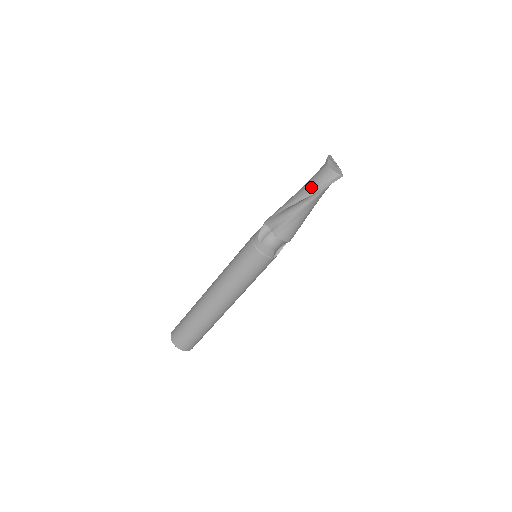
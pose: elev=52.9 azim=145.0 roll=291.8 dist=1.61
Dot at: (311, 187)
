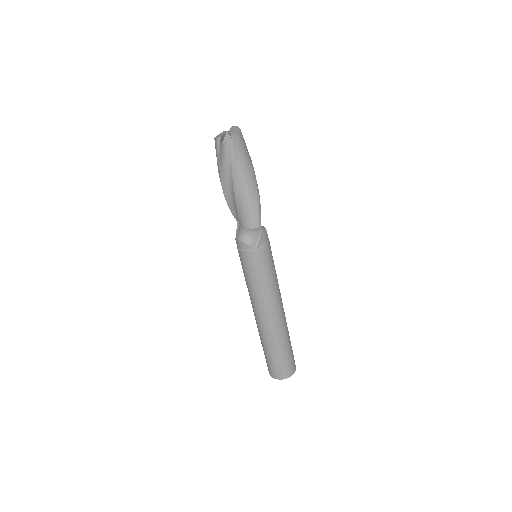
Dot at: occluded
